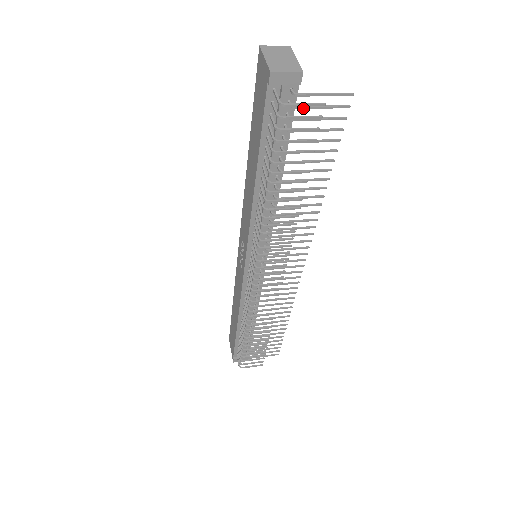
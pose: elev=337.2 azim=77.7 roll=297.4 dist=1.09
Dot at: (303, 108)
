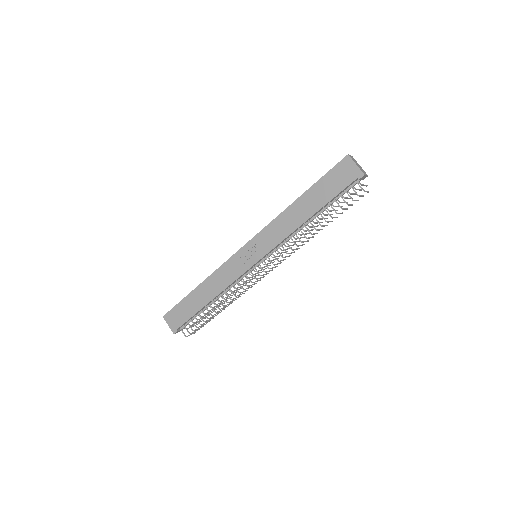
Dot at: occluded
